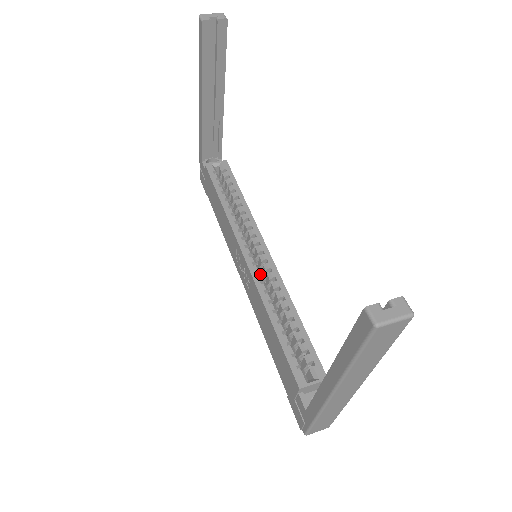
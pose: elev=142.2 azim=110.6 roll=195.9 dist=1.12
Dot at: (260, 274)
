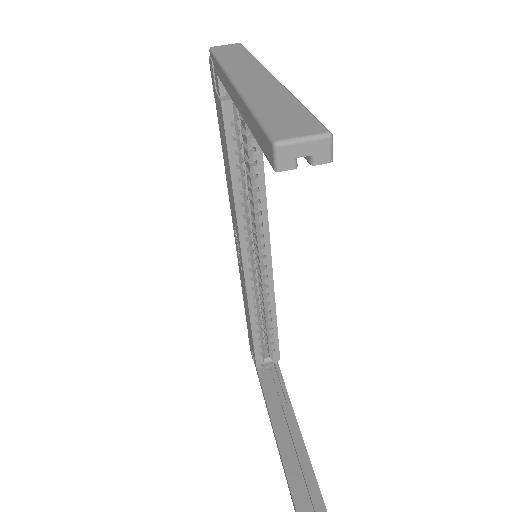
Dot at: (255, 254)
